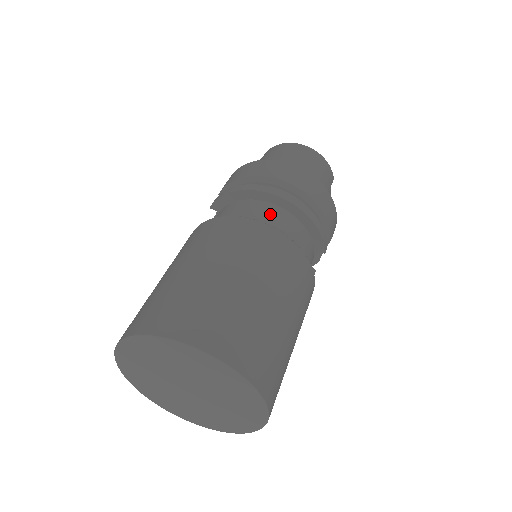
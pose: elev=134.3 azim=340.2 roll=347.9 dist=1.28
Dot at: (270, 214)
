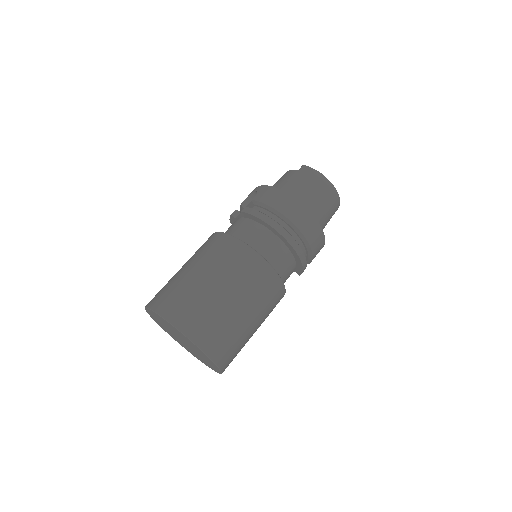
Dot at: (278, 252)
